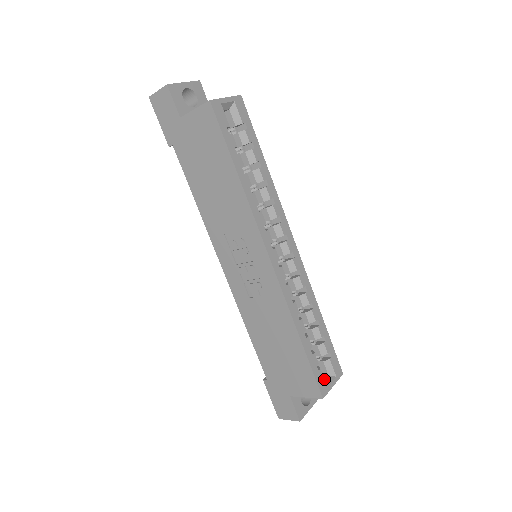
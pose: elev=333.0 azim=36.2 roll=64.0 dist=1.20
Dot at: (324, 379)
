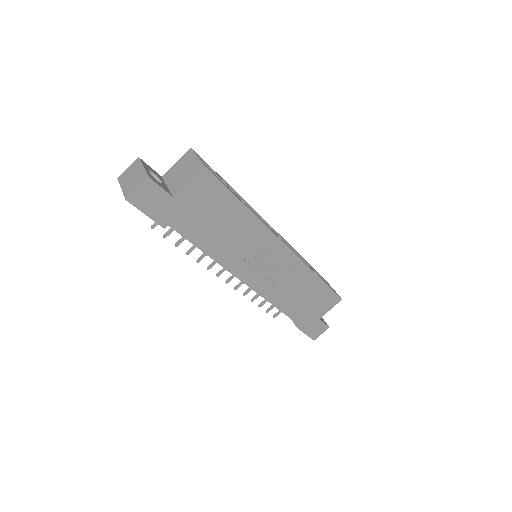
Dot at: occluded
